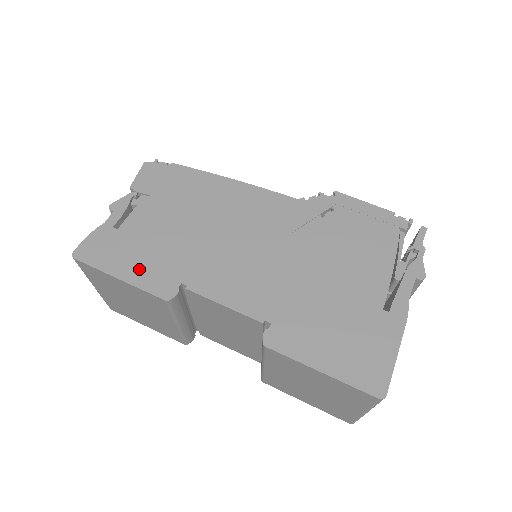
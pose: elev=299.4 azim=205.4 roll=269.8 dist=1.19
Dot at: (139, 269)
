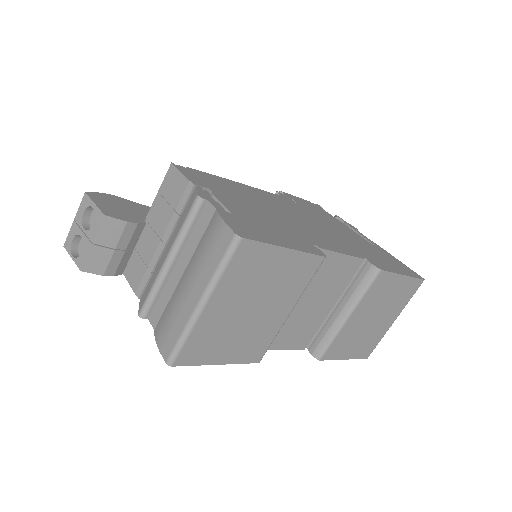
Dot at: (286, 240)
